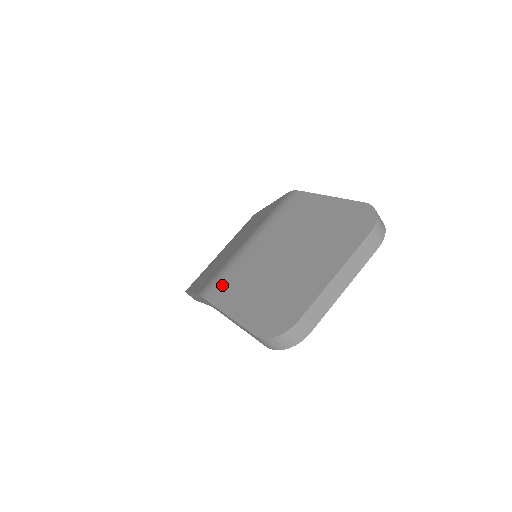
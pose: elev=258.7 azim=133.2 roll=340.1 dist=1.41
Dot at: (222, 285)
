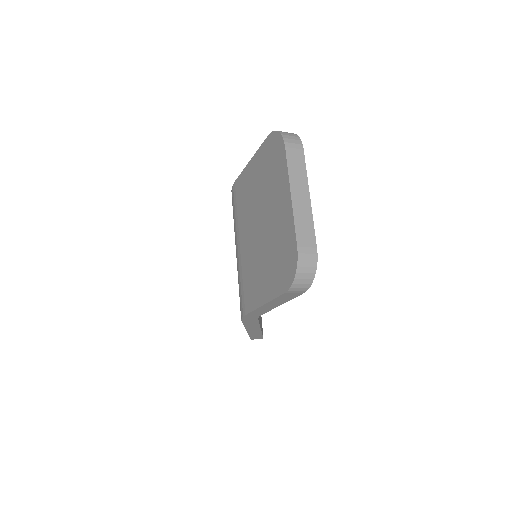
Dot at: (245, 294)
